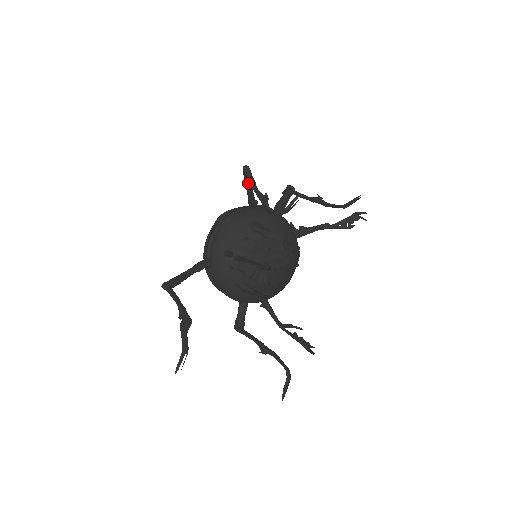
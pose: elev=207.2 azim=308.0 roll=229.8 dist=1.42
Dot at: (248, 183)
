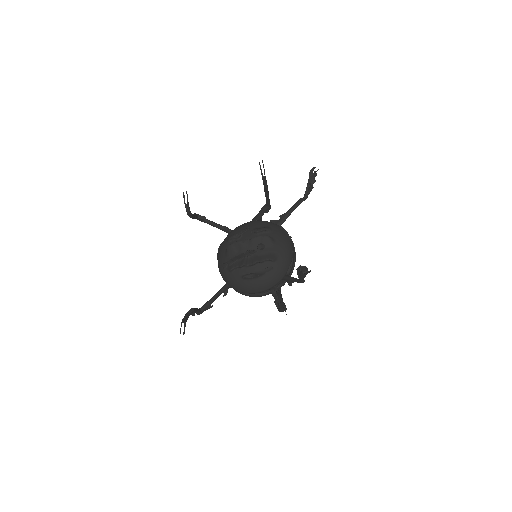
Dot at: (205, 221)
